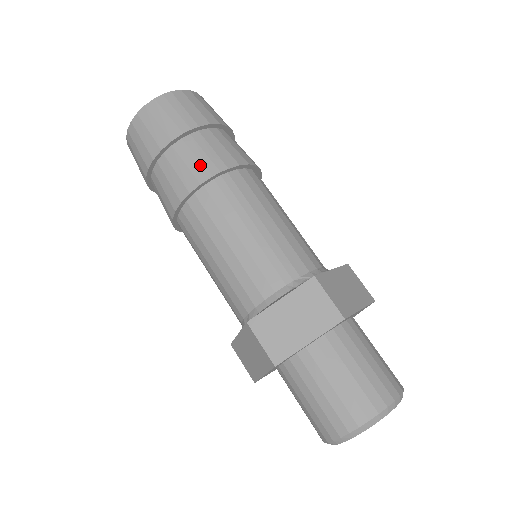
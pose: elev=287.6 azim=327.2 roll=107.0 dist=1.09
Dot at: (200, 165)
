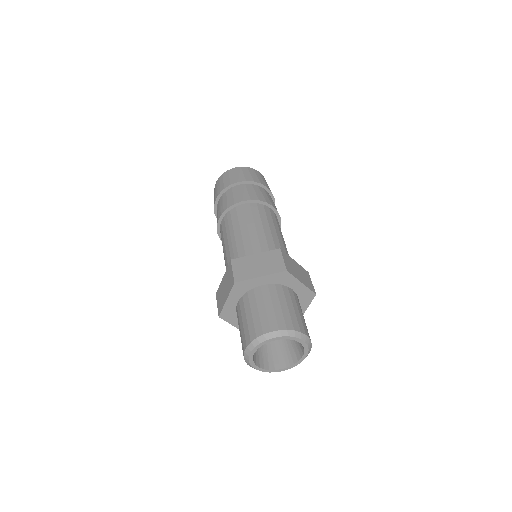
Dot at: (220, 211)
